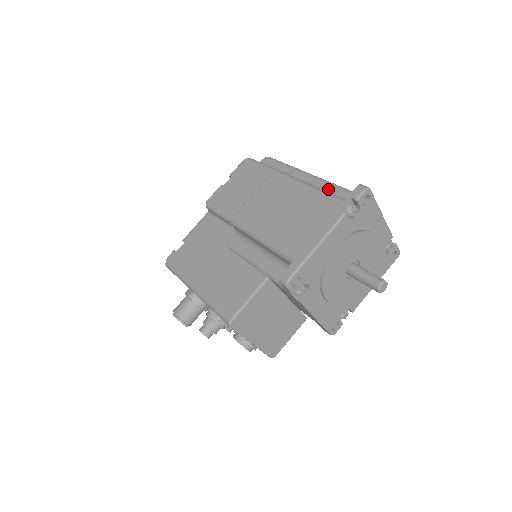
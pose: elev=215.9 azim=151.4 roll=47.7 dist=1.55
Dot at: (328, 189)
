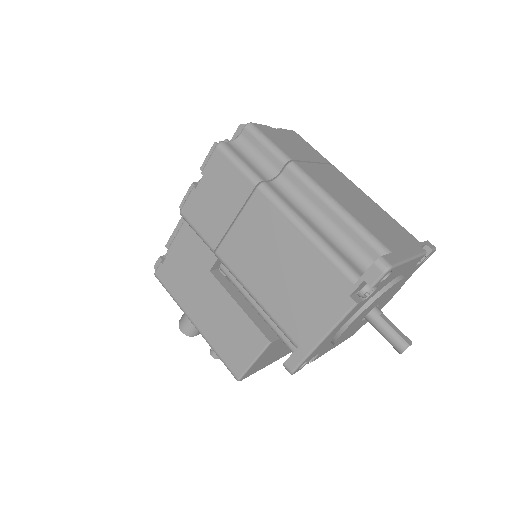
Dot at: (336, 223)
